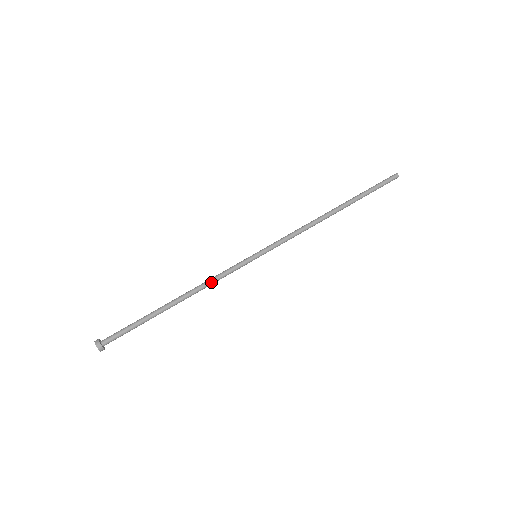
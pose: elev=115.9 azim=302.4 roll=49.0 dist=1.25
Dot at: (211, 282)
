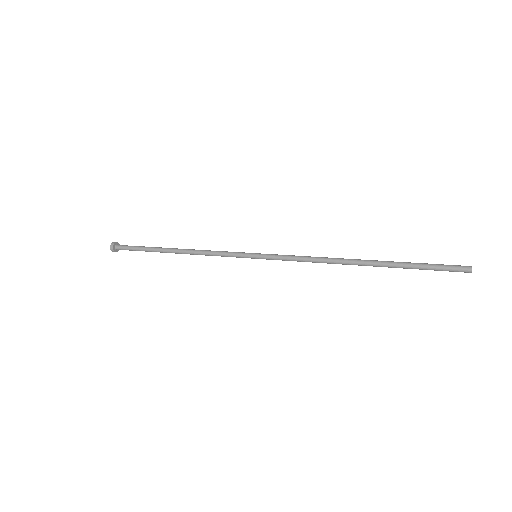
Dot at: (207, 251)
